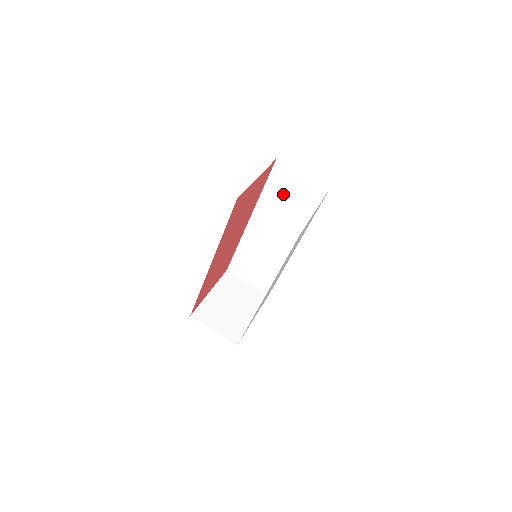
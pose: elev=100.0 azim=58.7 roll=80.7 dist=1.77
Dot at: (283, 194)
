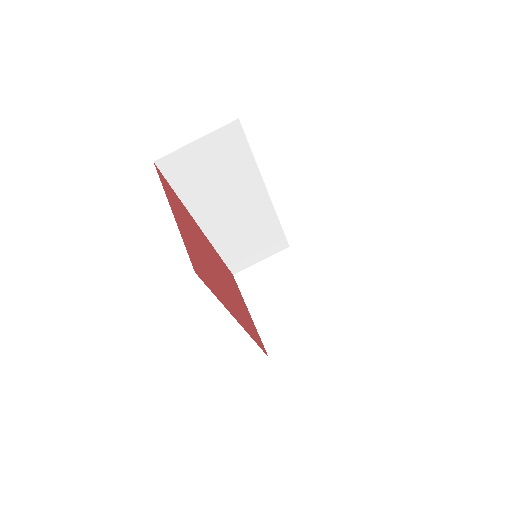
Dot at: (201, 177)
